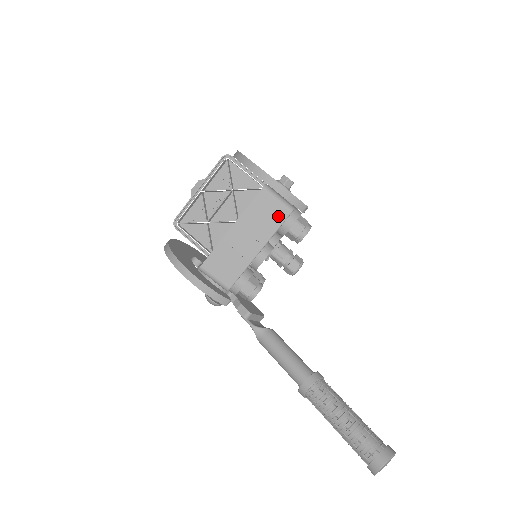
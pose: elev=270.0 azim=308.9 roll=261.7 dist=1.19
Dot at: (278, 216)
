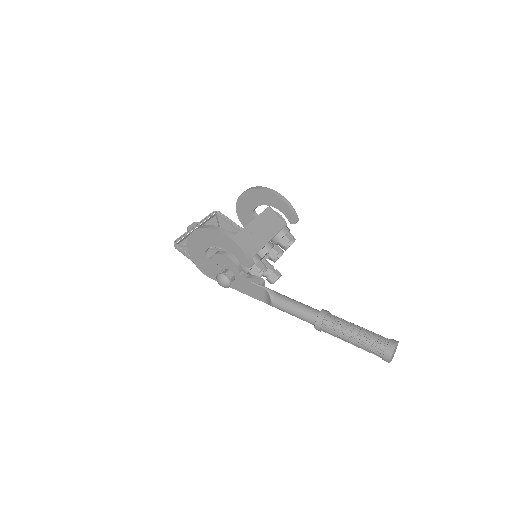
Dot at: (279, 224)
